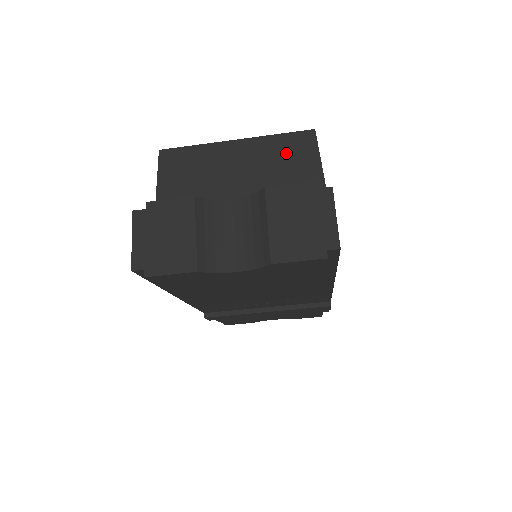
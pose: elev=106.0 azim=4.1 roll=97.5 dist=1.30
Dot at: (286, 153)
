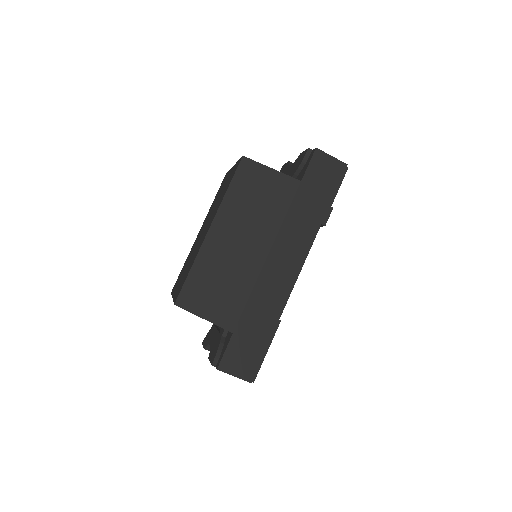
Dot at: occluded
